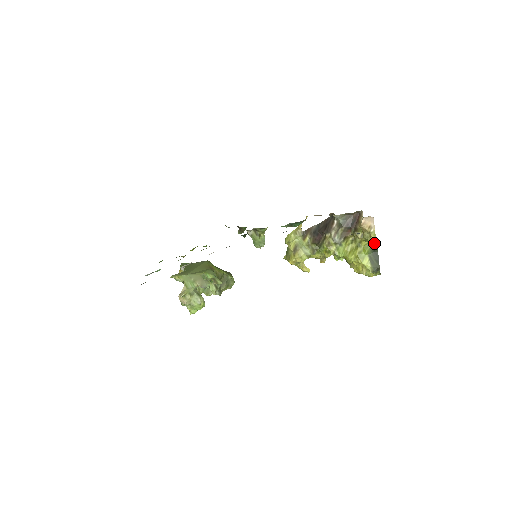
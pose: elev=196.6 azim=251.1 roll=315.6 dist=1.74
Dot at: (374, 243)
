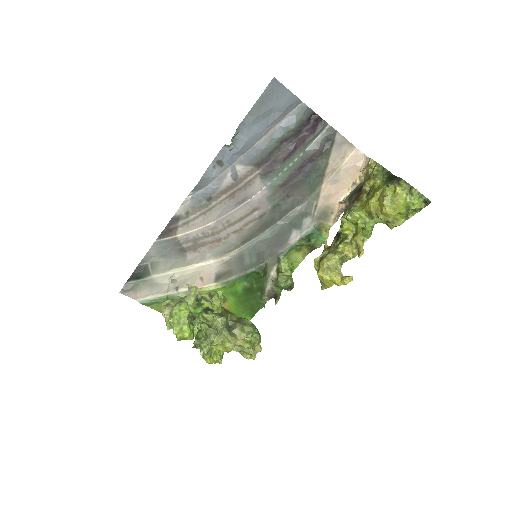
Dot at: (378, 167)
